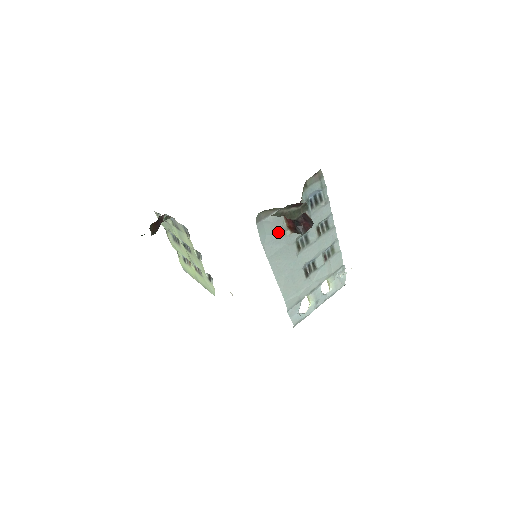
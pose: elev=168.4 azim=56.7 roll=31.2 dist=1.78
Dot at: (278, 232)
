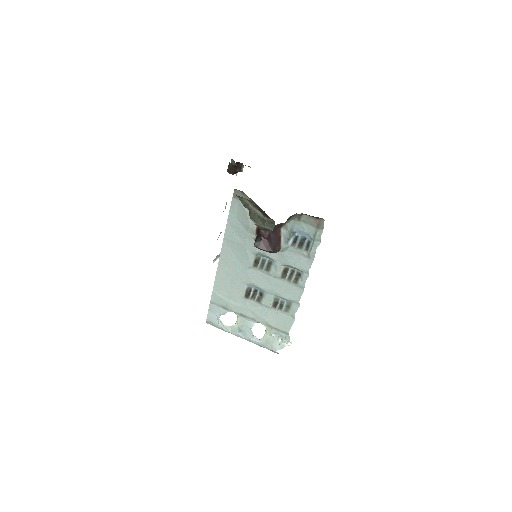
Dot at: (246, 226)
